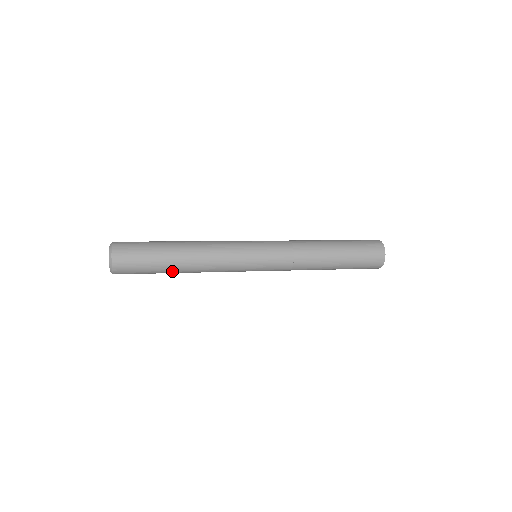
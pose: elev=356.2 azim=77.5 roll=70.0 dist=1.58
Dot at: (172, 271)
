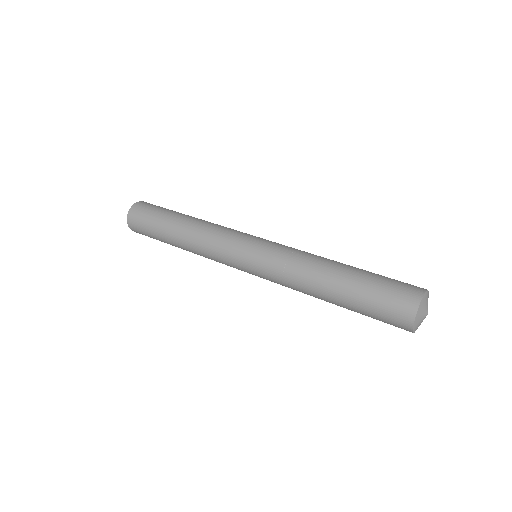
Dot at: (170, 242)
